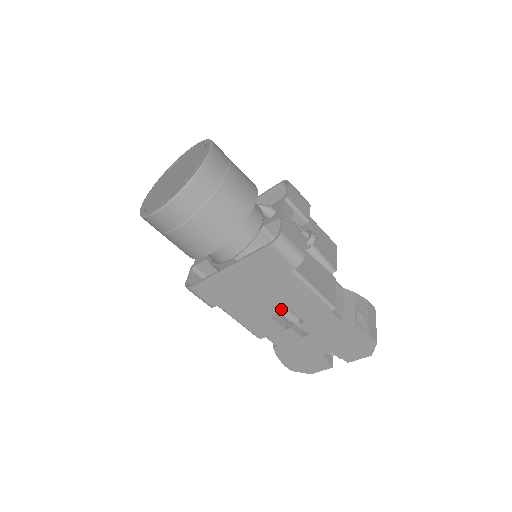
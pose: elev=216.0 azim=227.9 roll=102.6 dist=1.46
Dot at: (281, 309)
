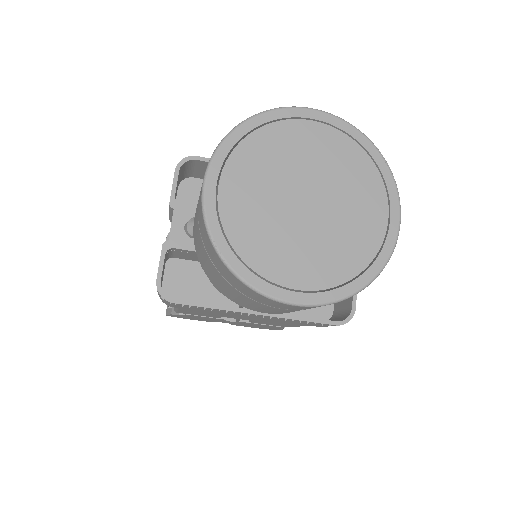
Dot at: (245, 319)
